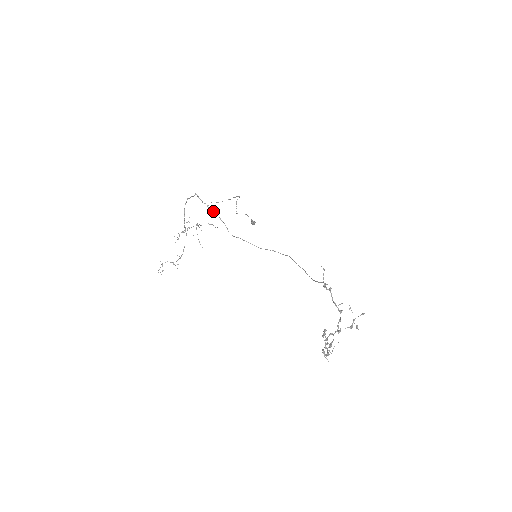
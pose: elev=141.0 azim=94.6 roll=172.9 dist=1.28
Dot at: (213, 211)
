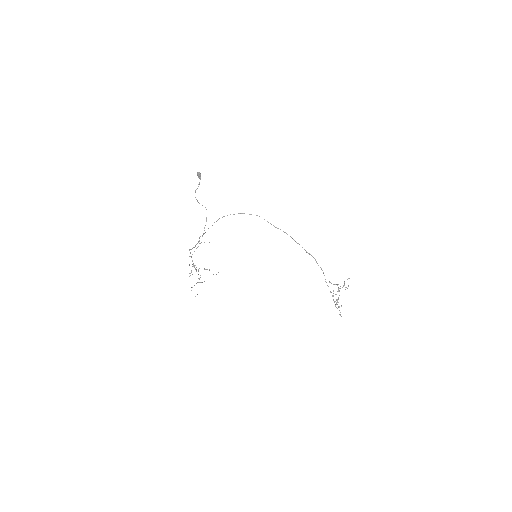
Dot at: (199, 237)
